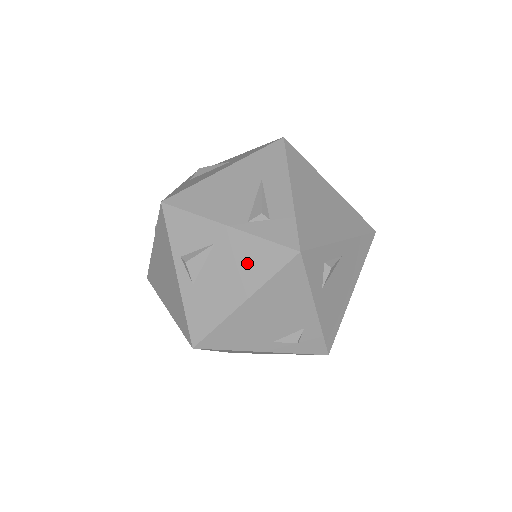
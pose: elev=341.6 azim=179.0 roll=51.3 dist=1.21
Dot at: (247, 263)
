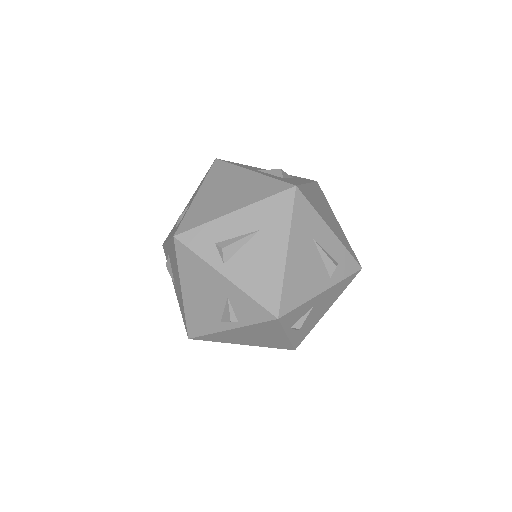
Dot at: (333, 296)
